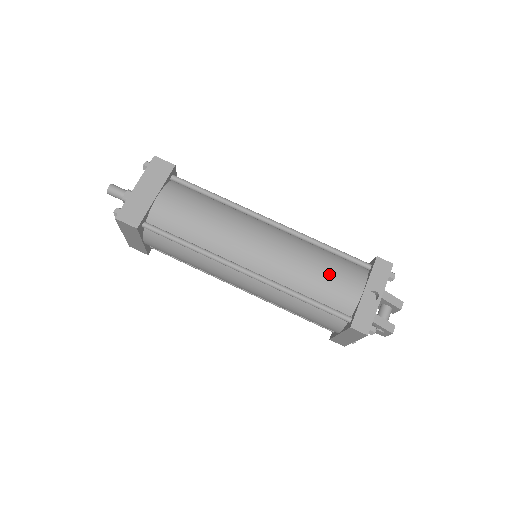
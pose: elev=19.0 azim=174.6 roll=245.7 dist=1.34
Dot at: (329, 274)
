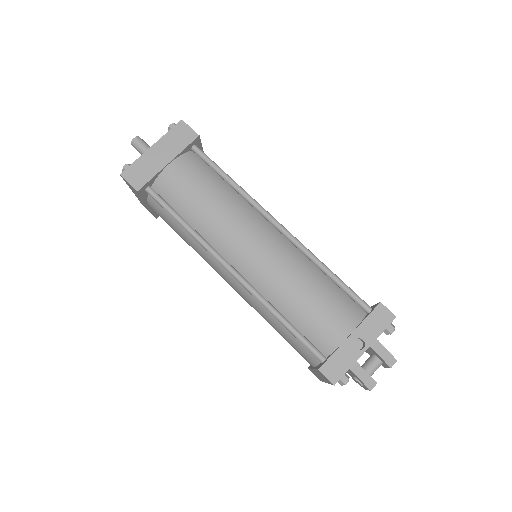
Dot at: (318, 304)
